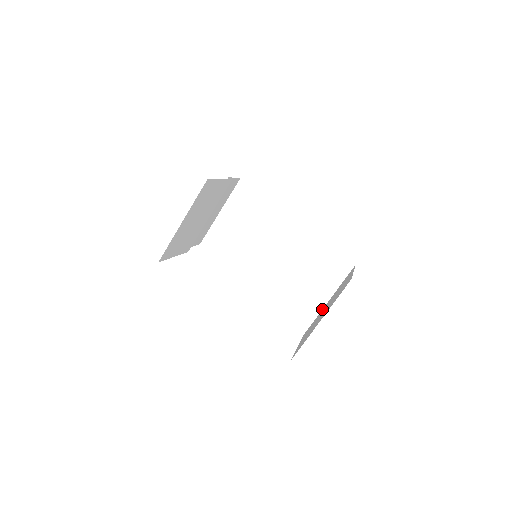
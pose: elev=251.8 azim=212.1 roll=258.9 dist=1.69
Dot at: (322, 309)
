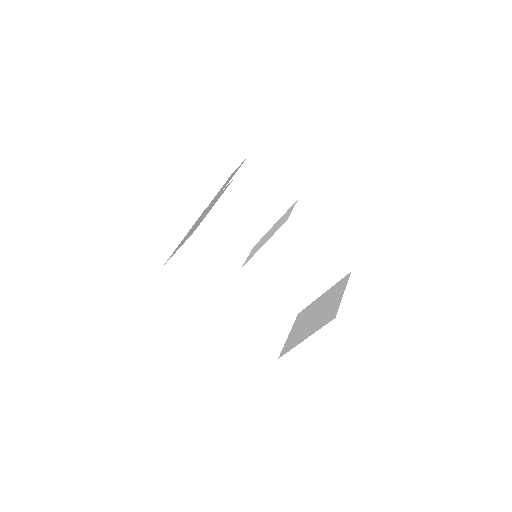
Dot at: (316, 299)
